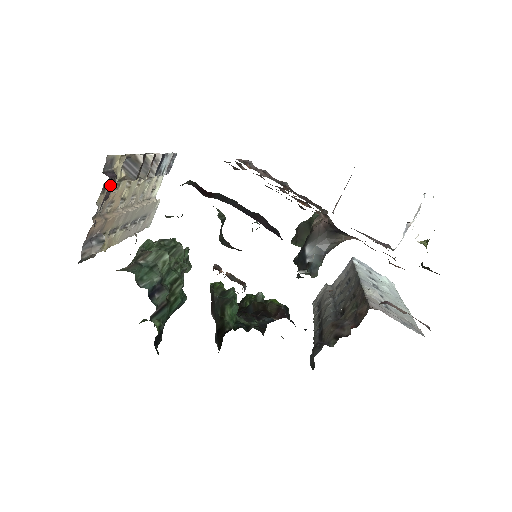
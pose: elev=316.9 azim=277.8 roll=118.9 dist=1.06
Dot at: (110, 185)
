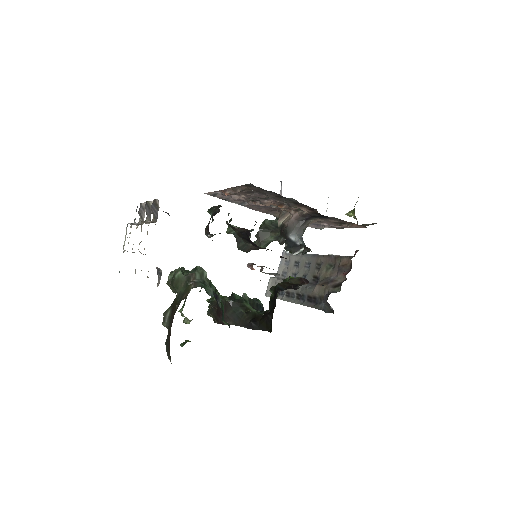
Dot at: occluded
